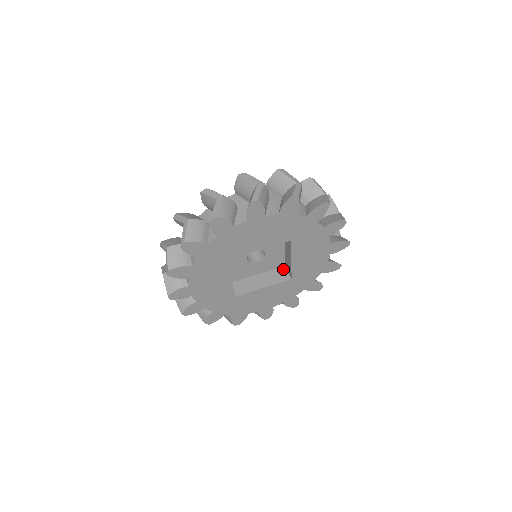
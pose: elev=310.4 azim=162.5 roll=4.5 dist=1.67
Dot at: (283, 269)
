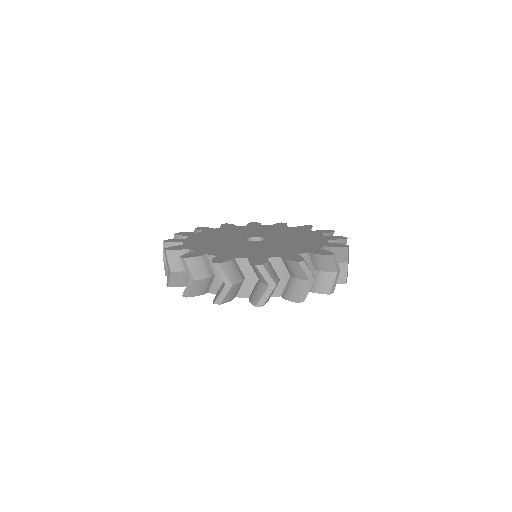
Dot at: occluded
